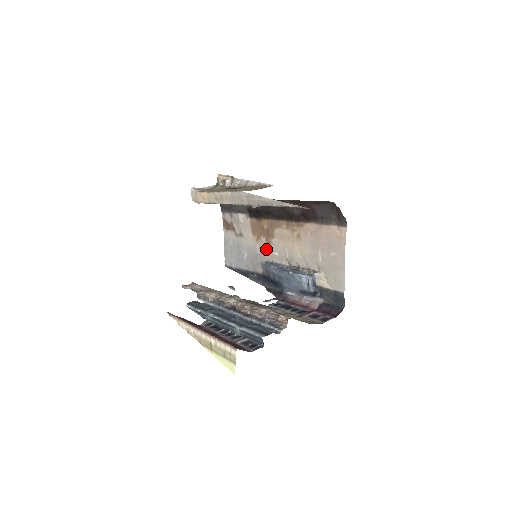
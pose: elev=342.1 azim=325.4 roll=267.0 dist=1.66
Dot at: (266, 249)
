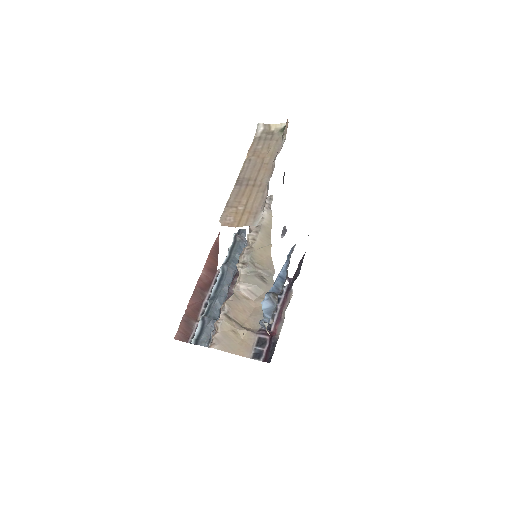
Dot at: occluded
